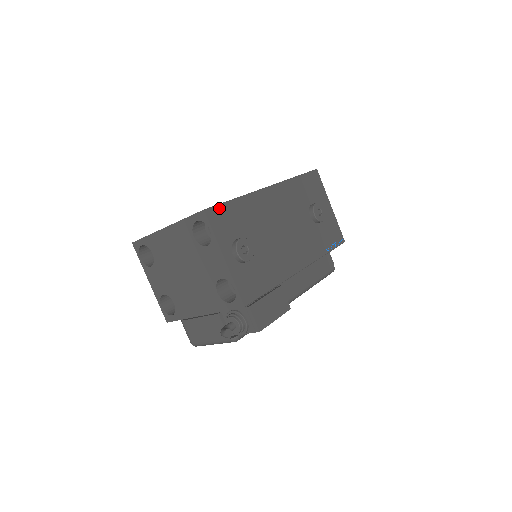
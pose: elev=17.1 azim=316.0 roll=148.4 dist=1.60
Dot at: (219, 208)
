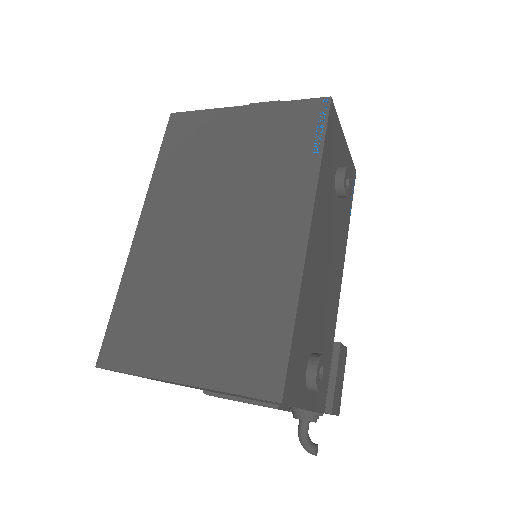
Dot at: (289, 369)
